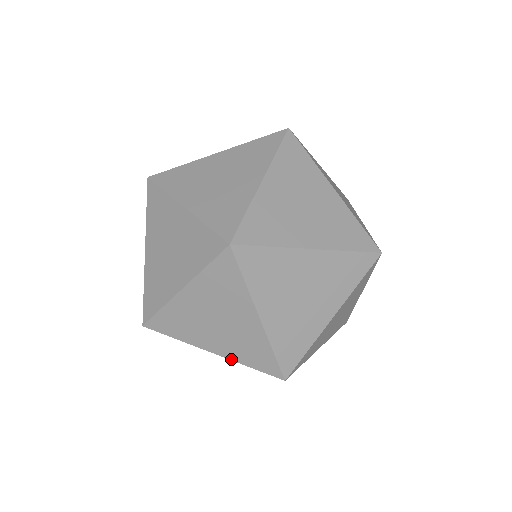
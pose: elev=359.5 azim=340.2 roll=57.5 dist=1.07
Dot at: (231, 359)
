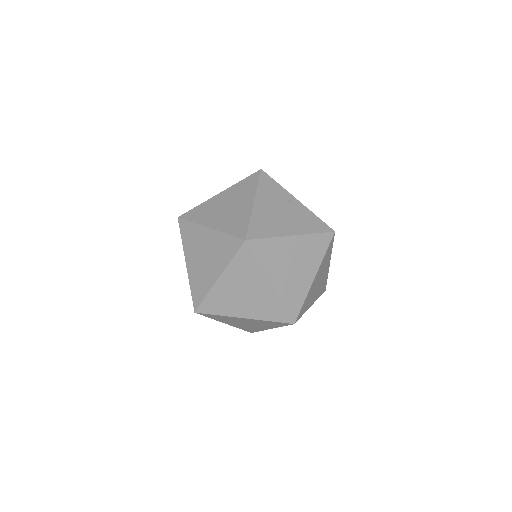
Dot at: occluded
